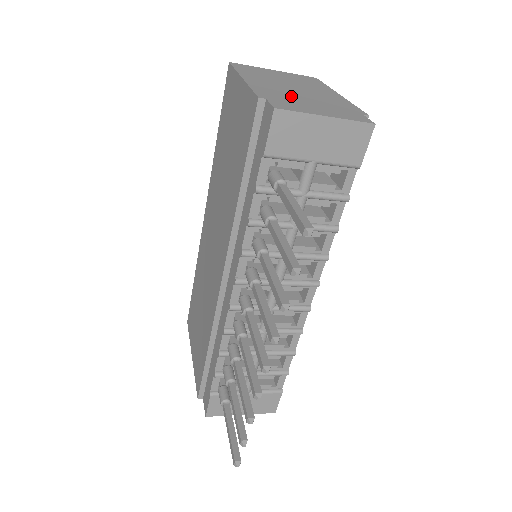
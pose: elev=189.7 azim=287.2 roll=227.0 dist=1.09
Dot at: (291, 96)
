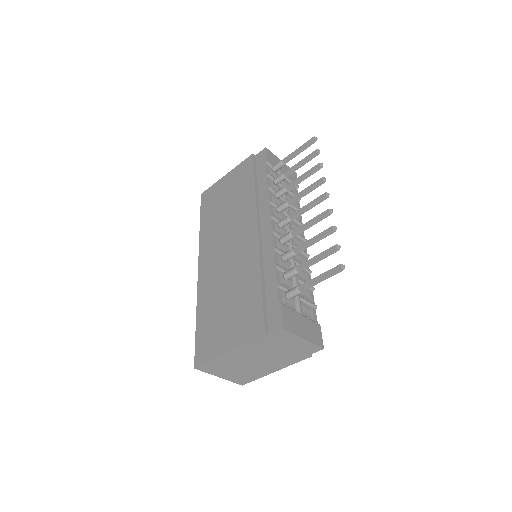
Dot at: occluded
